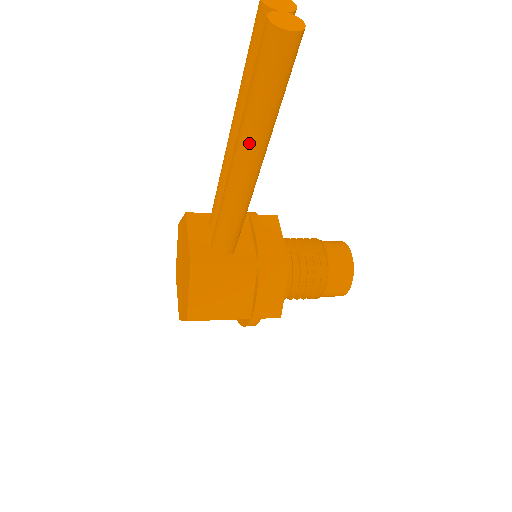
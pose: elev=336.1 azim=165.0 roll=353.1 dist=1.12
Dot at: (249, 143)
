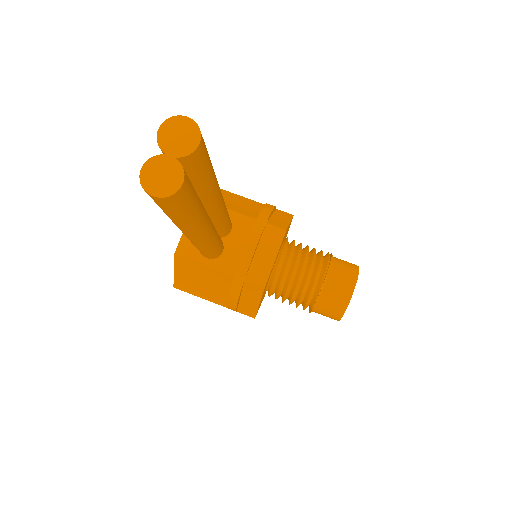
Dot at: (176, 225)
